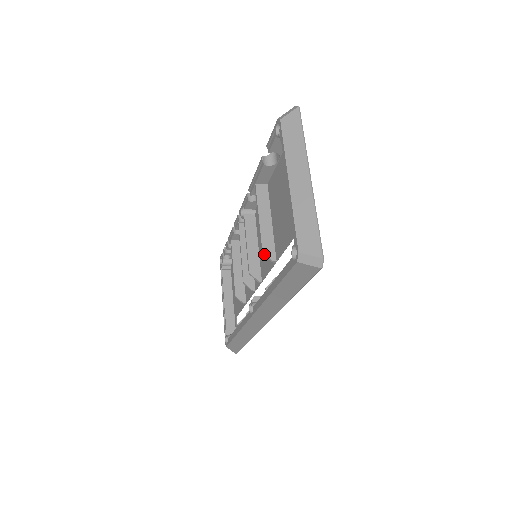
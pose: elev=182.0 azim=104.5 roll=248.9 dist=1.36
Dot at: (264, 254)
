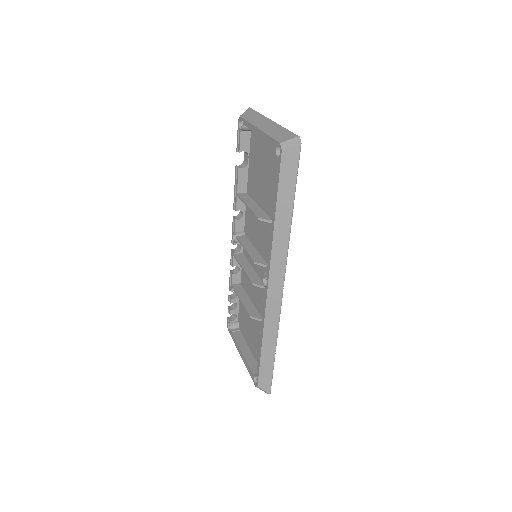
Dot at: (260, 219)
